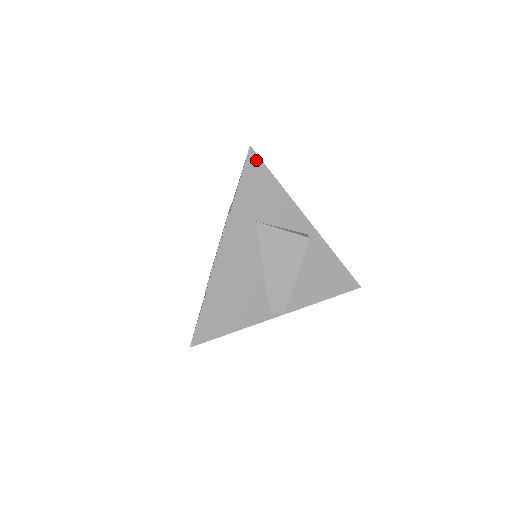
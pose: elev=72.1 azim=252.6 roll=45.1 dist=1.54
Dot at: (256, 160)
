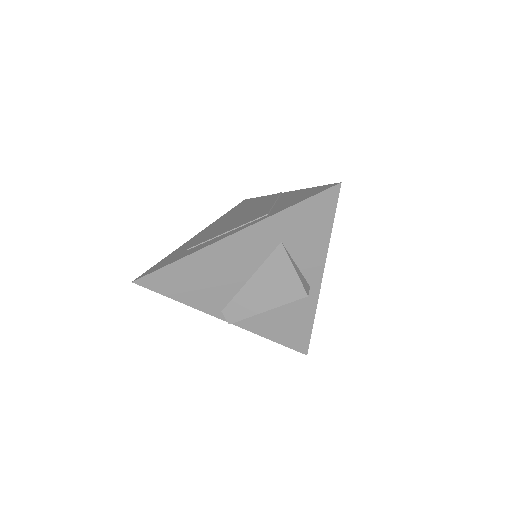
Dot at: (333, 198)
